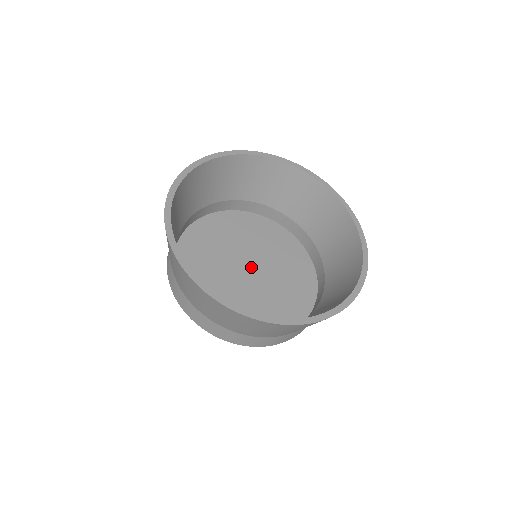
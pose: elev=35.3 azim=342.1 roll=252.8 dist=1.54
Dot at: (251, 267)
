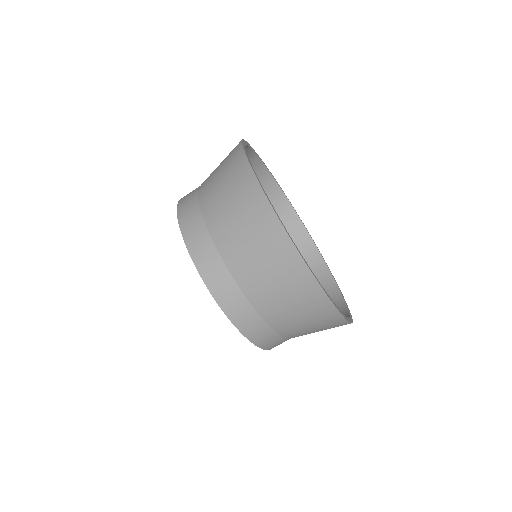
Dot at: occluded
